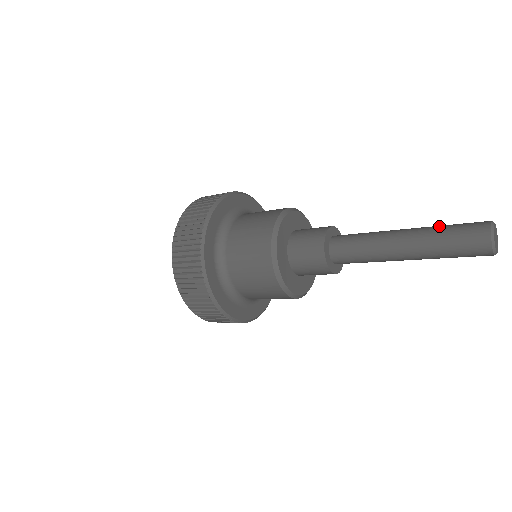
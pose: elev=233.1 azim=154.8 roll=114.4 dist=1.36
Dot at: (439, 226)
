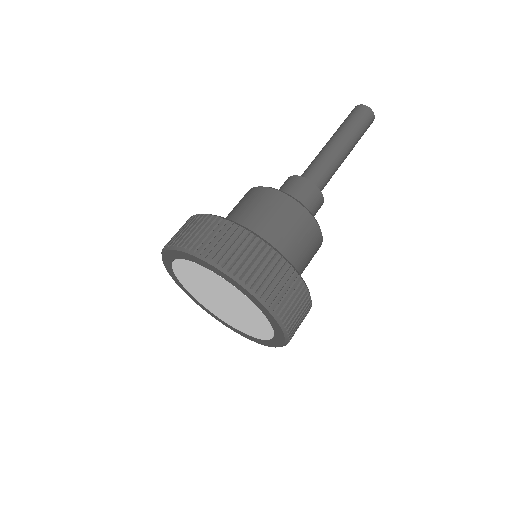
Dot at: (337, 129)
